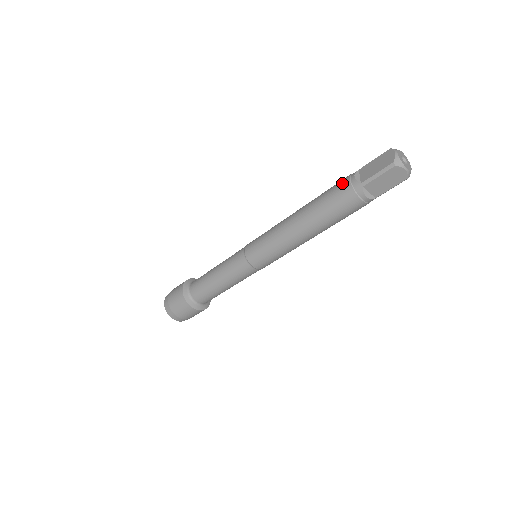
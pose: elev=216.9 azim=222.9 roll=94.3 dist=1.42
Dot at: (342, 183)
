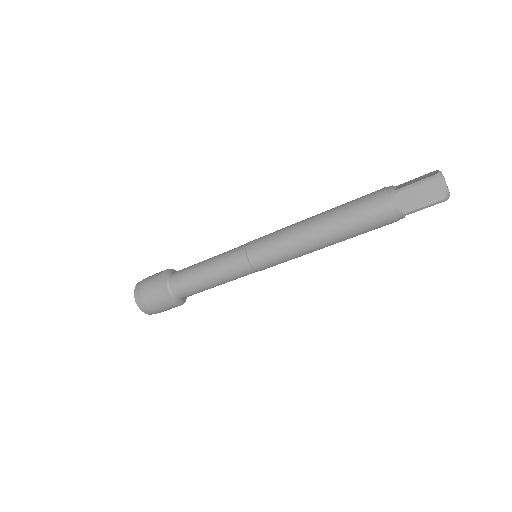
Dot at: (381, 211)
